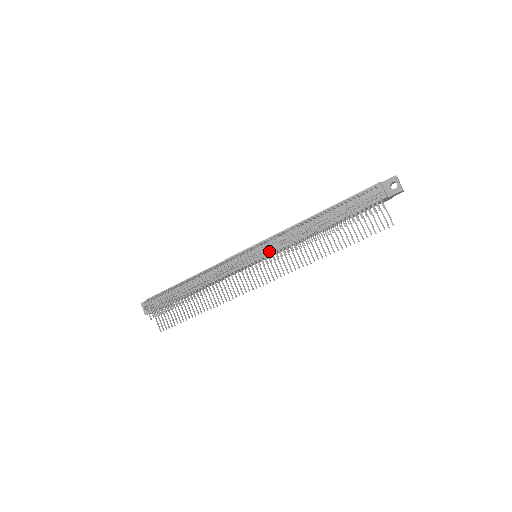
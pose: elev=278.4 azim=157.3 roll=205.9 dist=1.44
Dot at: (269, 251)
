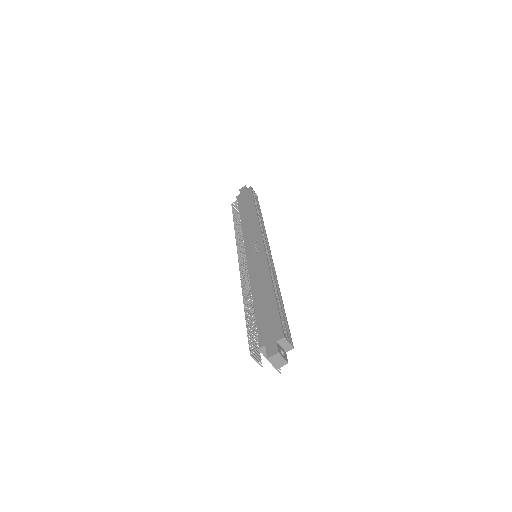
Dot at: occluded
